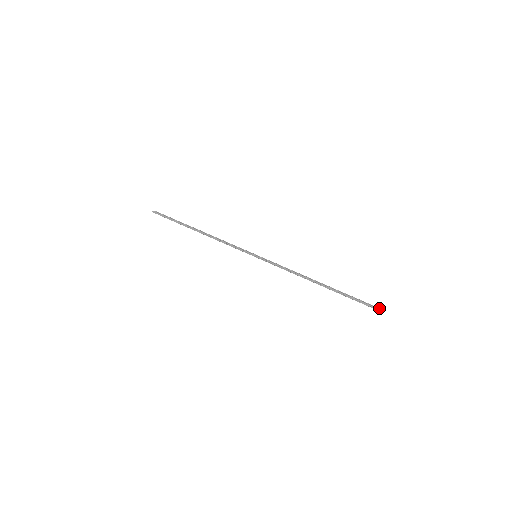
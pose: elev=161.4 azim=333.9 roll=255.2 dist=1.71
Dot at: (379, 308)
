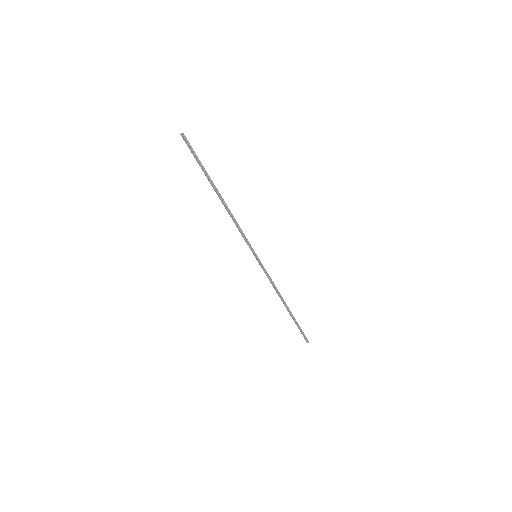
Dot at: occluded
